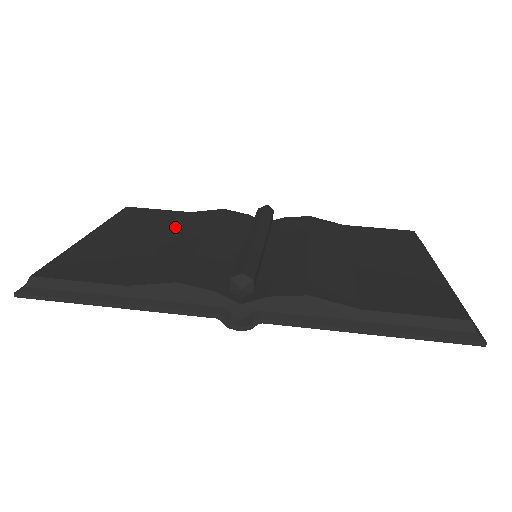
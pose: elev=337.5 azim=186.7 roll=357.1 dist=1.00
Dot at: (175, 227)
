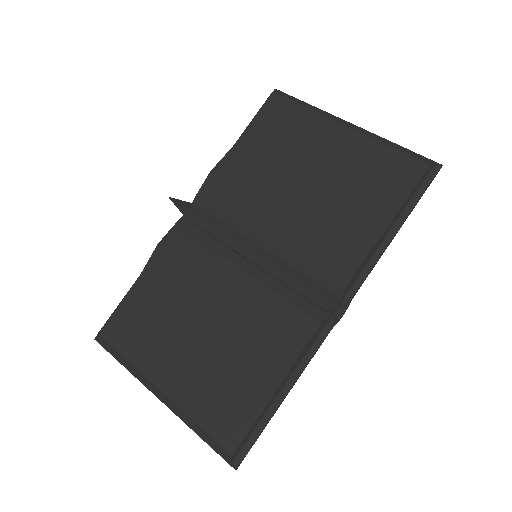
Dot at: (174, 305)
